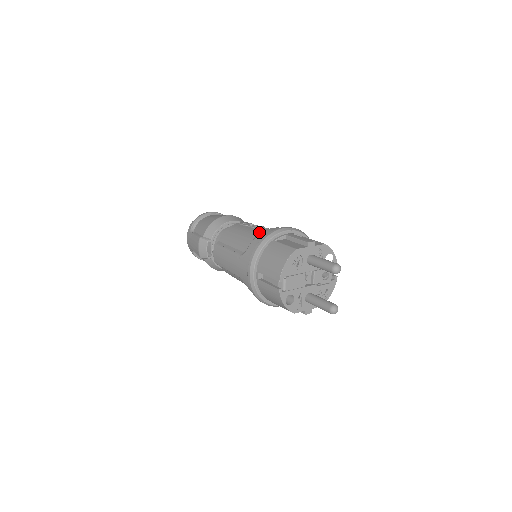
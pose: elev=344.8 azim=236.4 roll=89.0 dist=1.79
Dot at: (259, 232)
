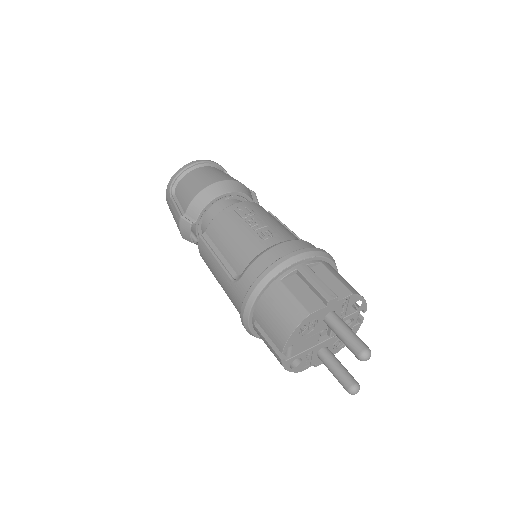
Dot at: (260, 245)
